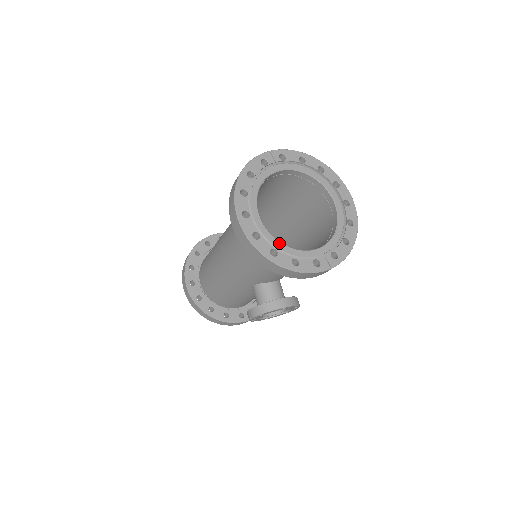
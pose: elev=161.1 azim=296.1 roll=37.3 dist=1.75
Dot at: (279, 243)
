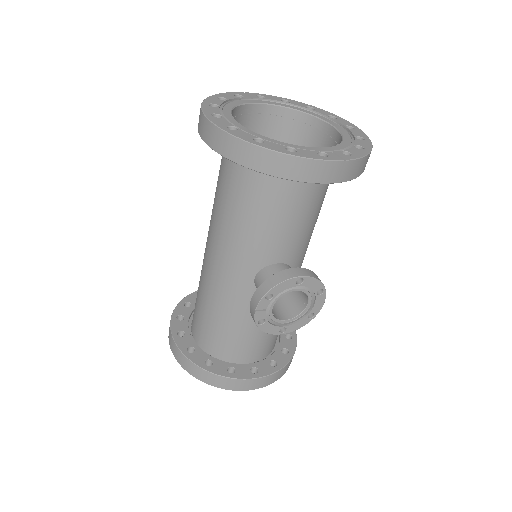
Dot at: (265, 137)
